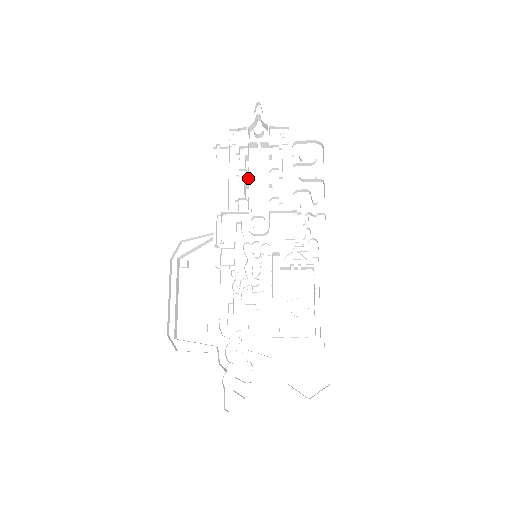
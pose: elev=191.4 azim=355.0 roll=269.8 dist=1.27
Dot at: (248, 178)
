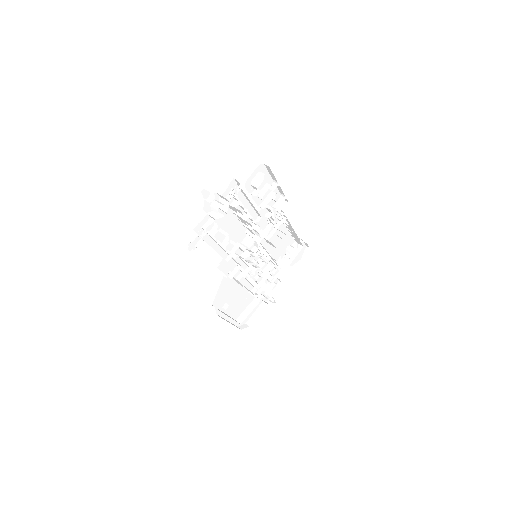
Dot at: occluded
